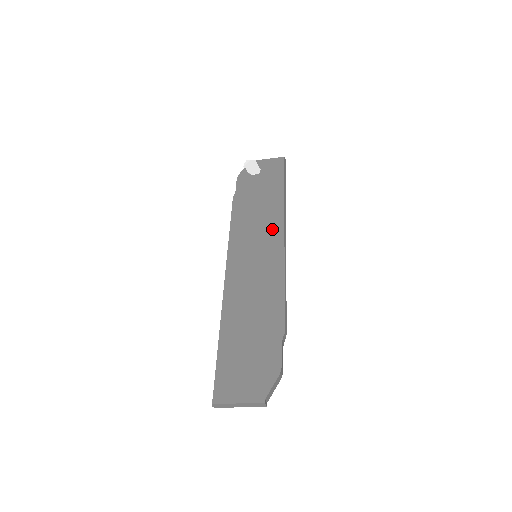
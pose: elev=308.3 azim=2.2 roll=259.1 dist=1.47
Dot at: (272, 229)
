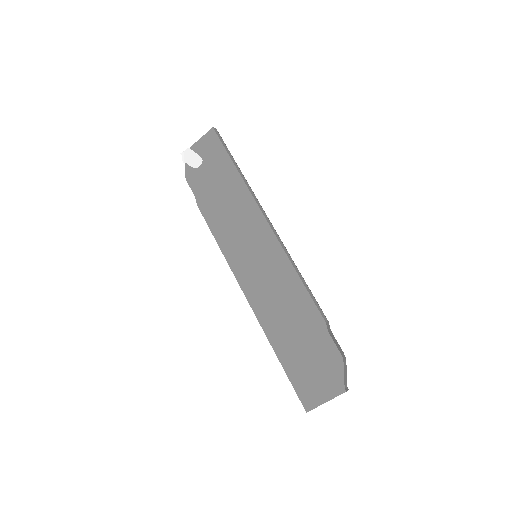
Dot at: (253, 221)
